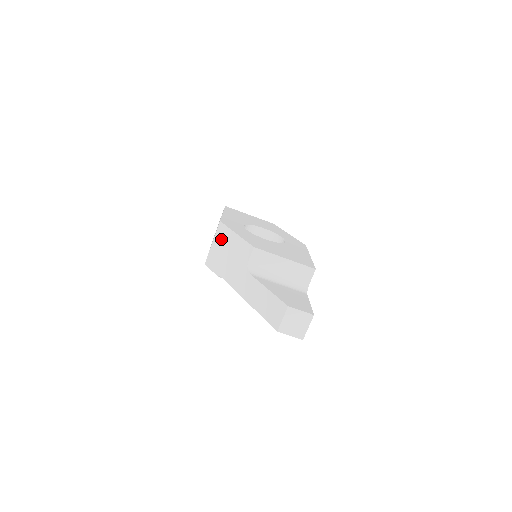
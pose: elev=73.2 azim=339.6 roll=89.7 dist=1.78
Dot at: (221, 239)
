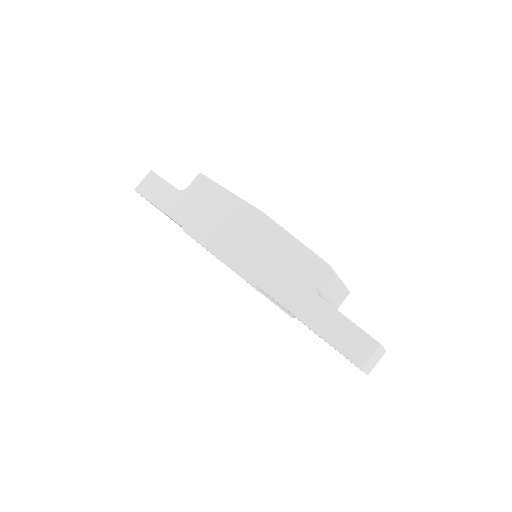
Dot at: (264, 238)
